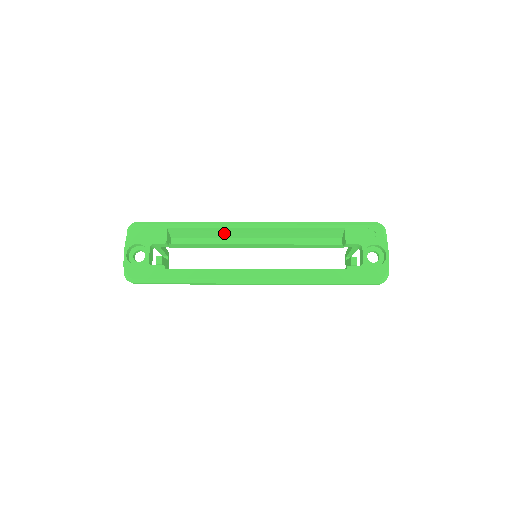
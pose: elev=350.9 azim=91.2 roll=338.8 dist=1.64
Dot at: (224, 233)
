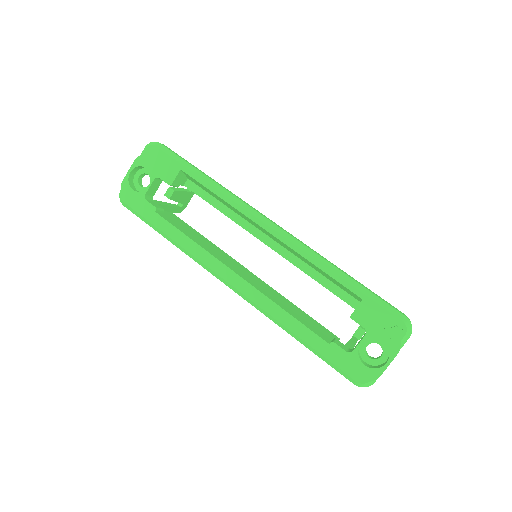
Dot at: (236, 211)
